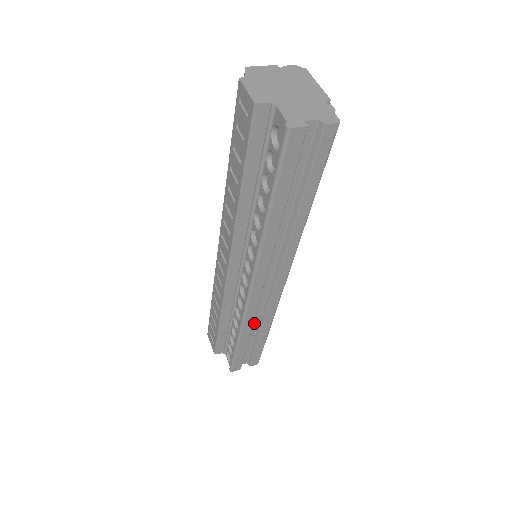
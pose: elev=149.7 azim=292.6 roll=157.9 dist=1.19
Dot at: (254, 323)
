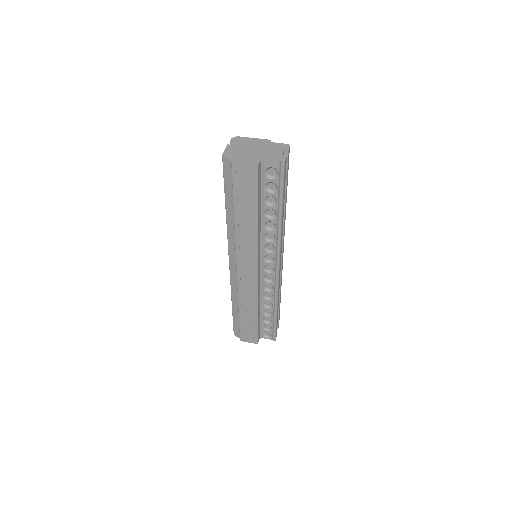
Dot at: occluded
